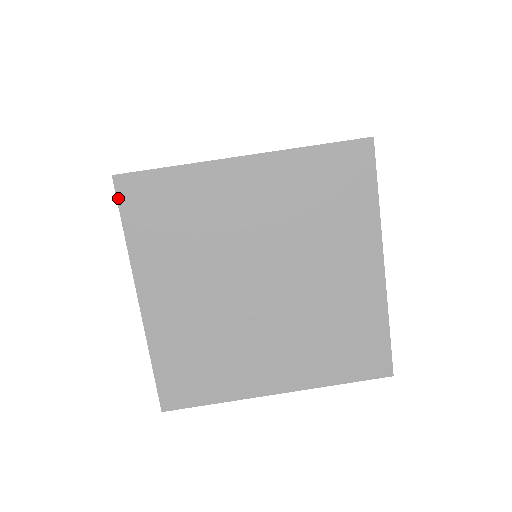
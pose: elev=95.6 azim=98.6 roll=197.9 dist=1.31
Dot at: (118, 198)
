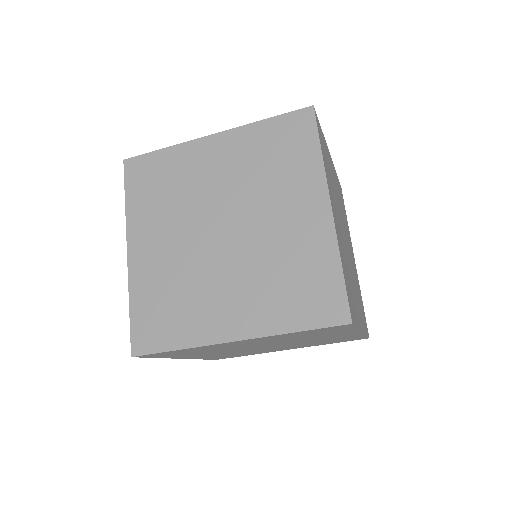
Dot at: (143, 357)
